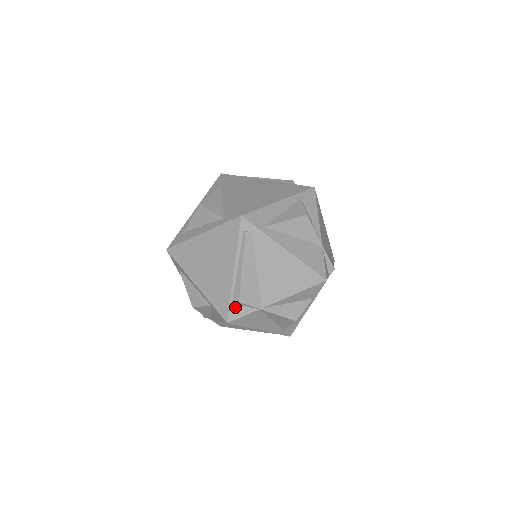
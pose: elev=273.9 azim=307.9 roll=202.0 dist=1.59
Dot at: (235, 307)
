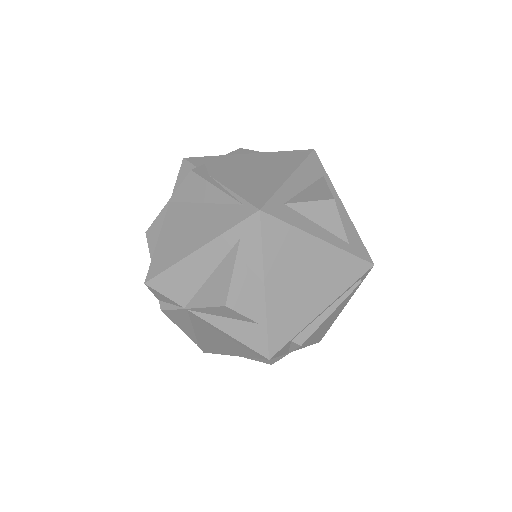
Dot at: (287, 345)
